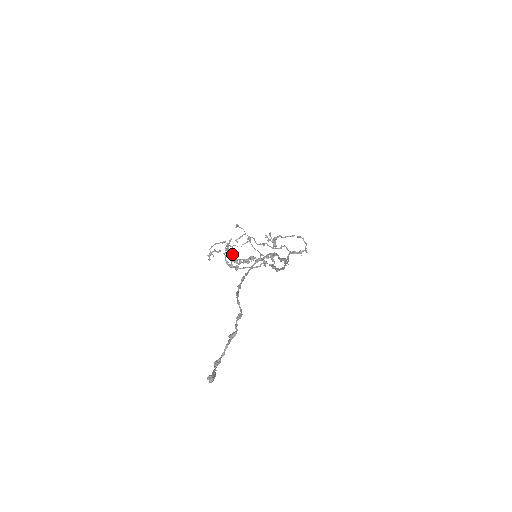
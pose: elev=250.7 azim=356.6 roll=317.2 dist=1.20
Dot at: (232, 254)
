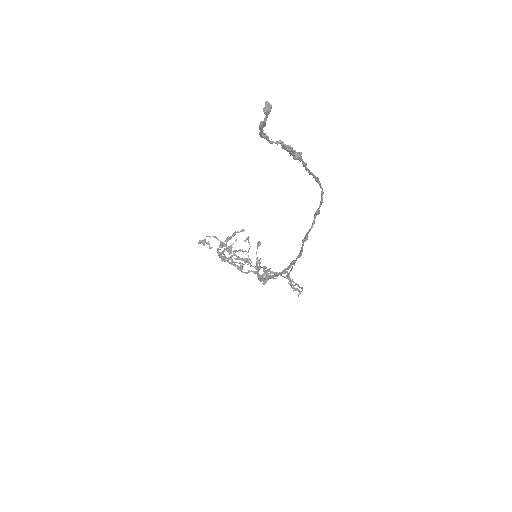
Dot at: occluded
